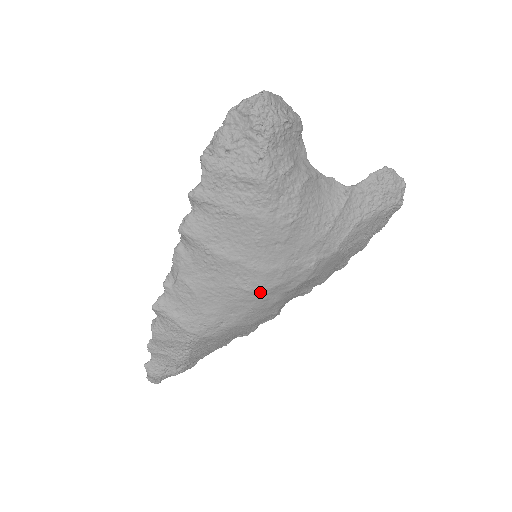
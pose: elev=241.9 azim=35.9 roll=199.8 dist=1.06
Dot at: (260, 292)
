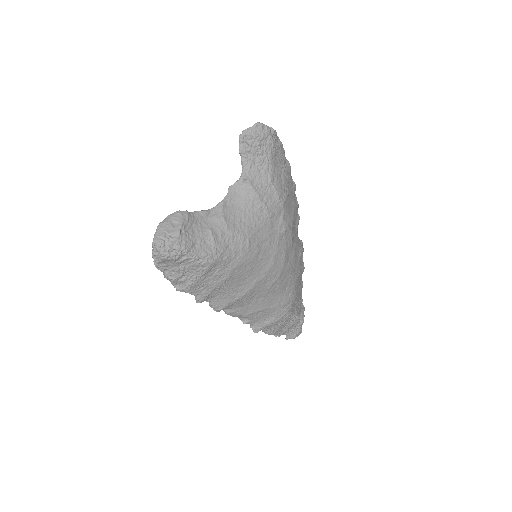
Dot at: (283, 270)
